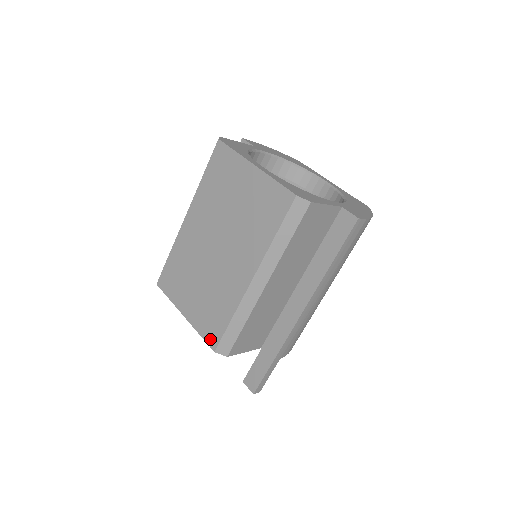
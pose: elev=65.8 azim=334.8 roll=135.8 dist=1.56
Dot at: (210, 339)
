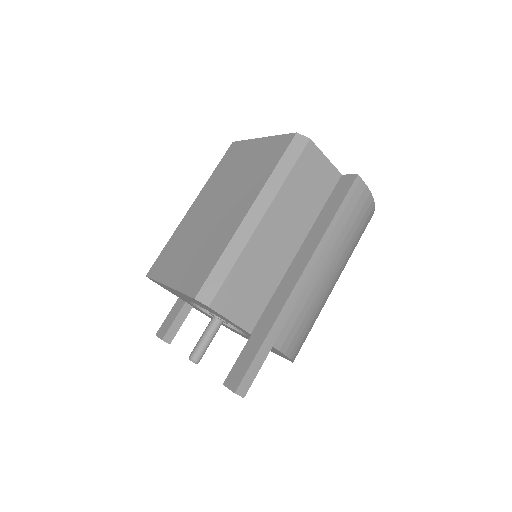
Dot at: (192, 289)
